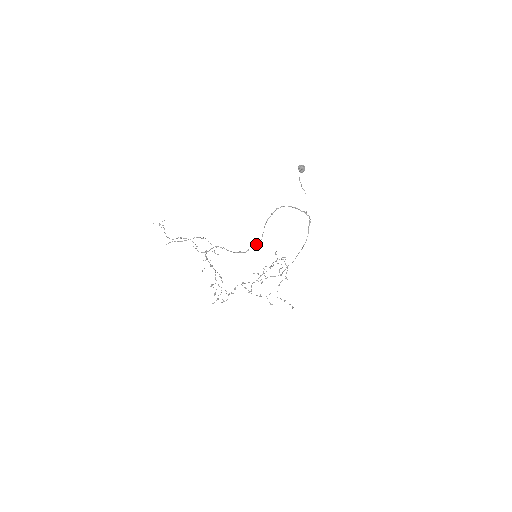
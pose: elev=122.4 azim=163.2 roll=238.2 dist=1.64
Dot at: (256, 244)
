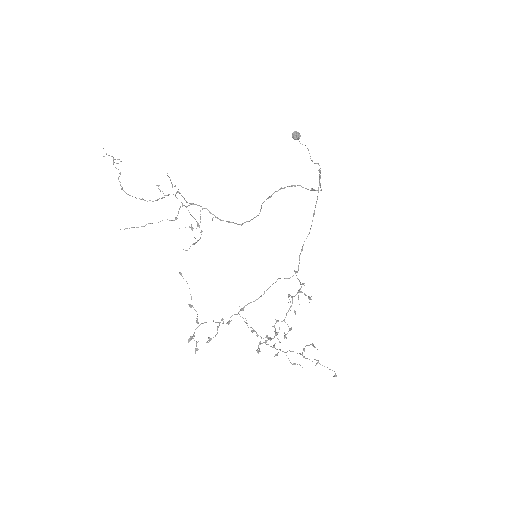
Dot at: occluded
